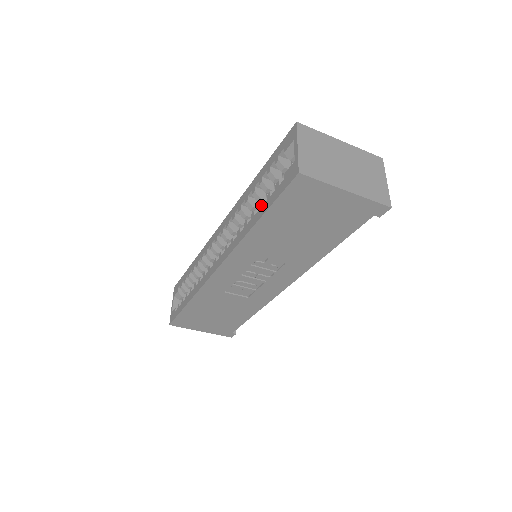
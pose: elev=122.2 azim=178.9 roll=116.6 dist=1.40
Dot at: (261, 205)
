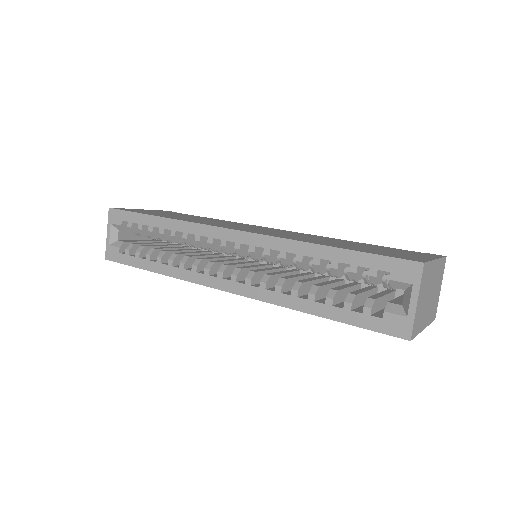
Dot at: (332, 304)
